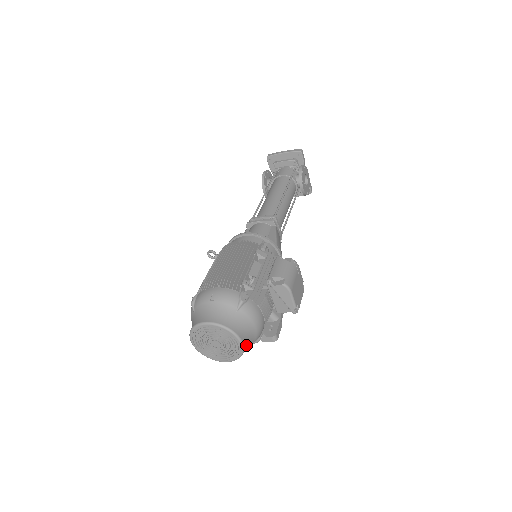
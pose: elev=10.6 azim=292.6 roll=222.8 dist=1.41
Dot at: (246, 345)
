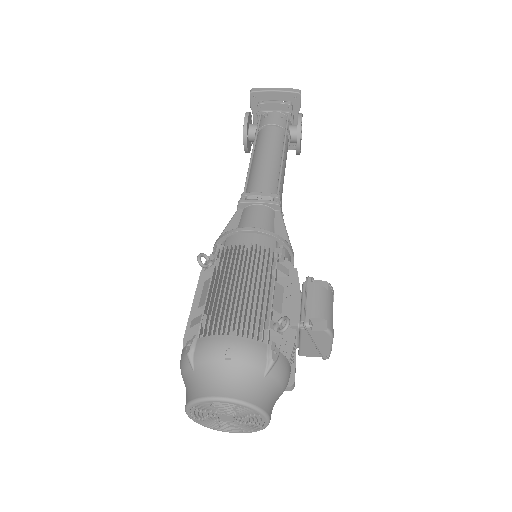
Dot at: occluded
